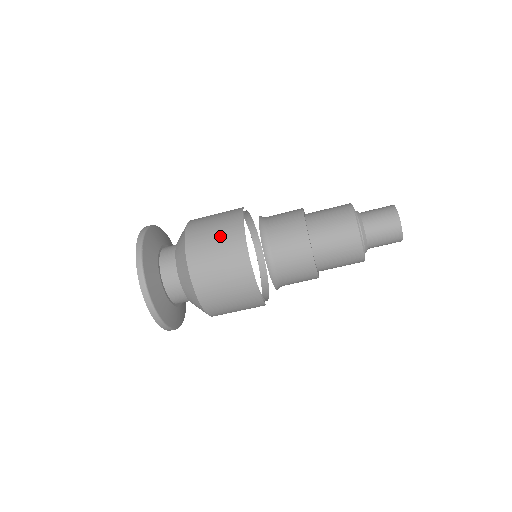
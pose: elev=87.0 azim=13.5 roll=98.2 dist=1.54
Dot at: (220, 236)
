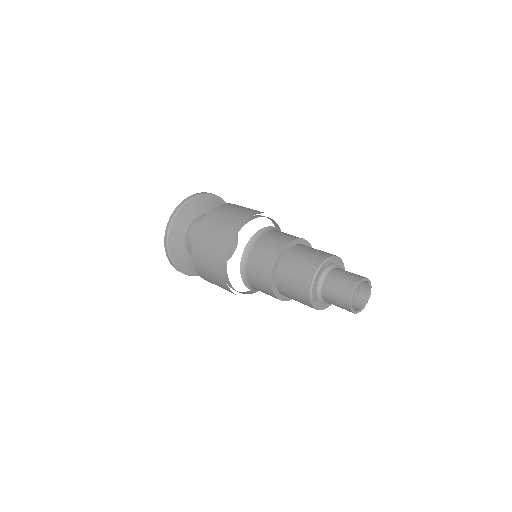
Dot at: (229, 218)
